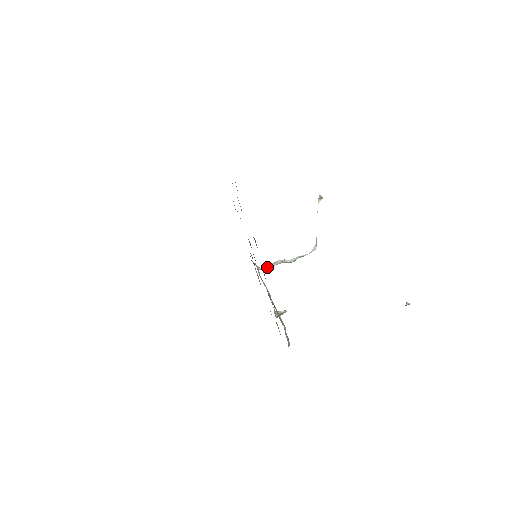
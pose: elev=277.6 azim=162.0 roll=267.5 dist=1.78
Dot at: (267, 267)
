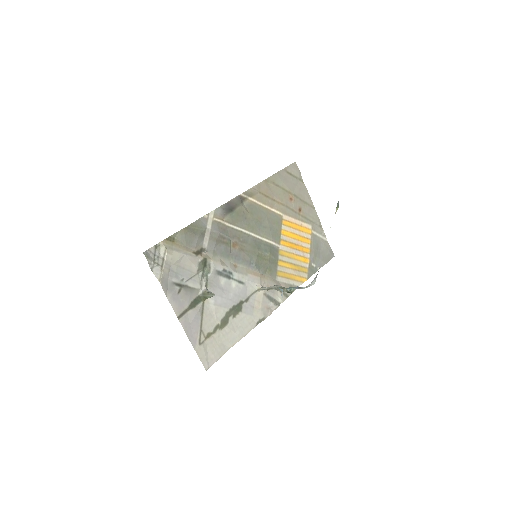
Dot at: (267, 287)
